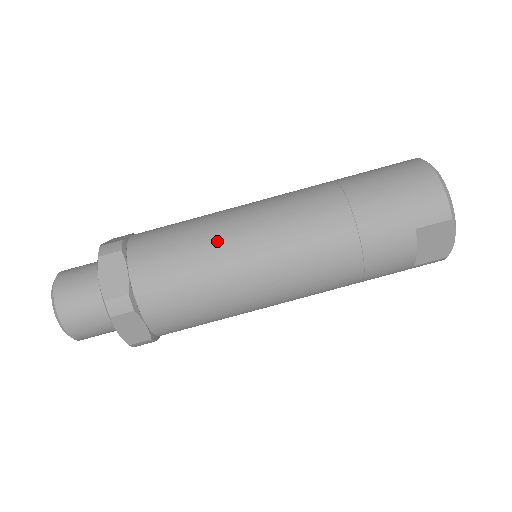
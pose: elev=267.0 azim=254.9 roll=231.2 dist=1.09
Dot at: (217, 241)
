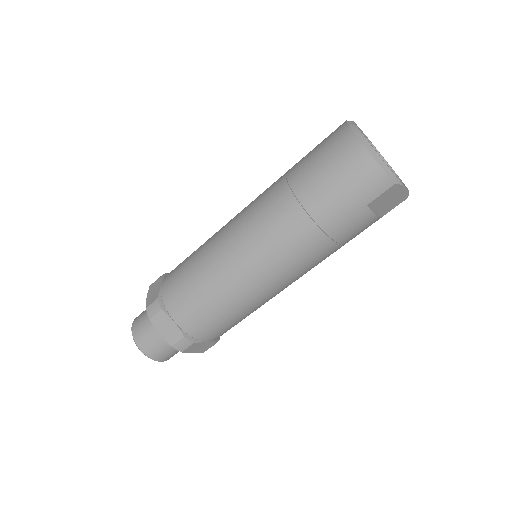
Dot at: (221, 278)
